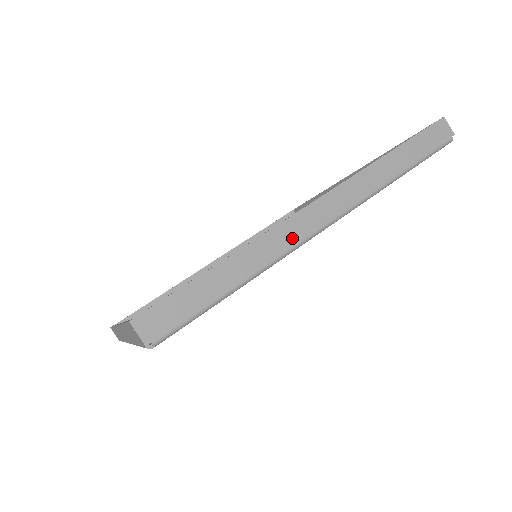
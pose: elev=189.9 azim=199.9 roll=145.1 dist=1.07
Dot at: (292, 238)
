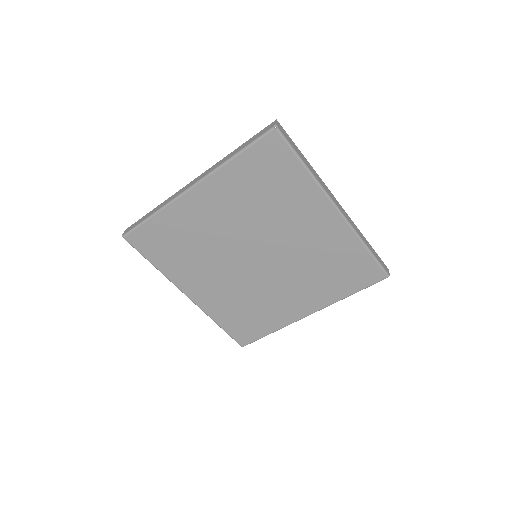
Dot at: (327, 190)
